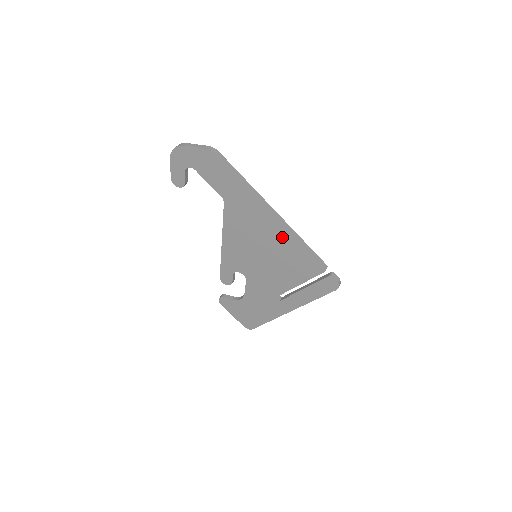
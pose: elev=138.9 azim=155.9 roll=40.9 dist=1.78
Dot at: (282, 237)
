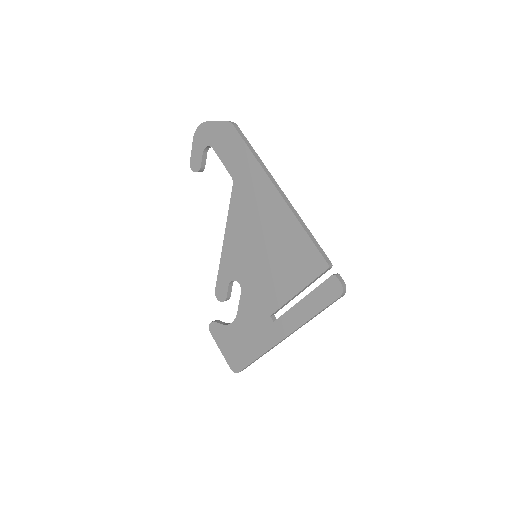
Dot at: (285, 222)
